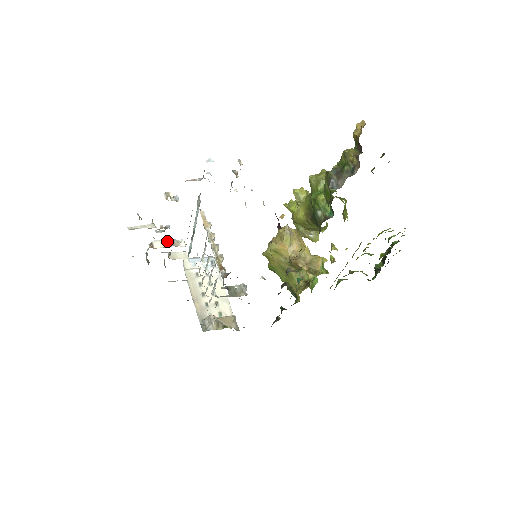
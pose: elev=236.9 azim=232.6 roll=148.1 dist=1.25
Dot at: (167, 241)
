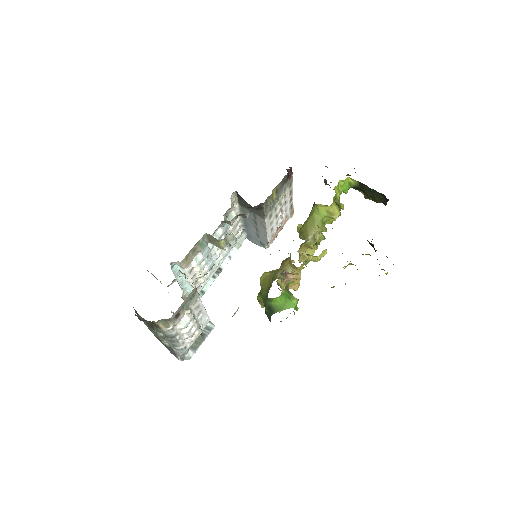
Dot at: occluded
